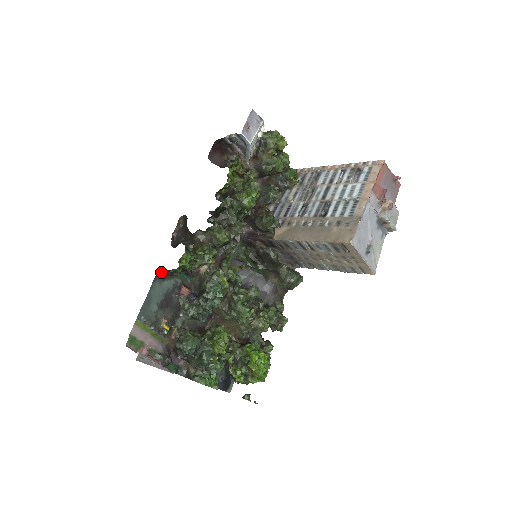
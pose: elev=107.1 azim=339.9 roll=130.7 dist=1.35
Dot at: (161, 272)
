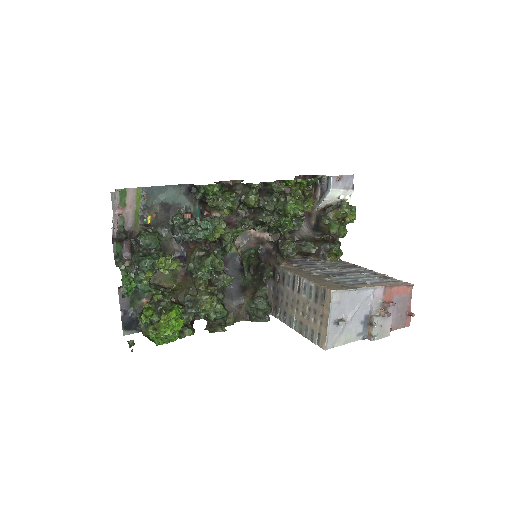
Dot at: (190, 185)
